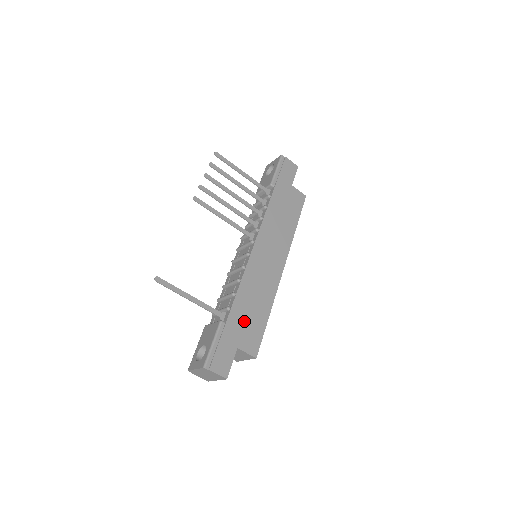
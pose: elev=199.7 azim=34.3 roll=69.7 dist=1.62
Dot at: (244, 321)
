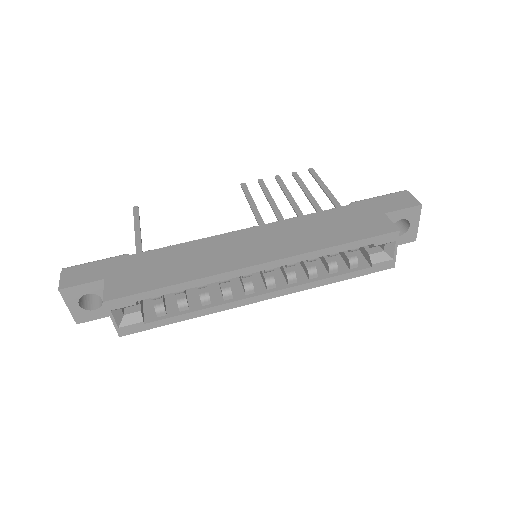
Dot at: (143, 268)
